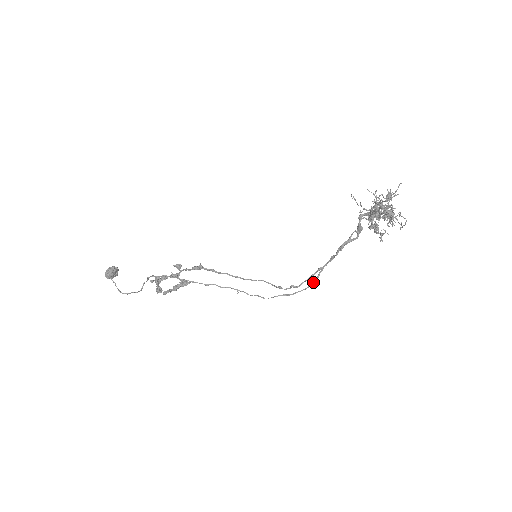
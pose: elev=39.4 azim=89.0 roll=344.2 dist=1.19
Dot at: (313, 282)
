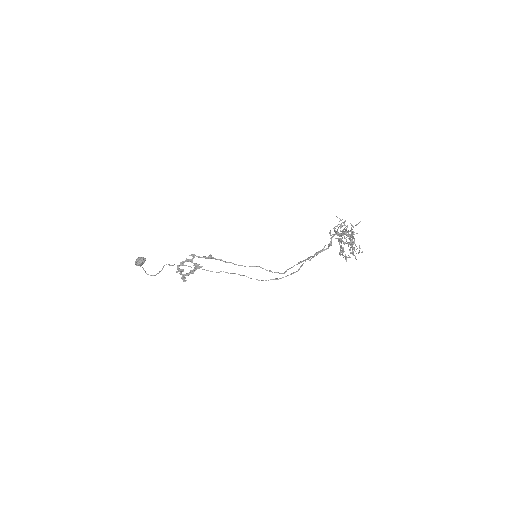
Dot at: (295, 272)
